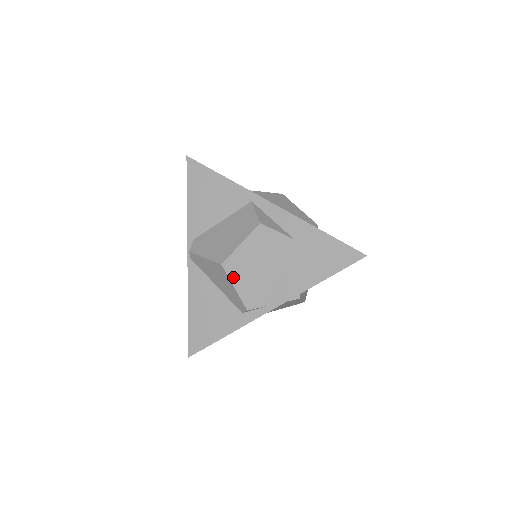
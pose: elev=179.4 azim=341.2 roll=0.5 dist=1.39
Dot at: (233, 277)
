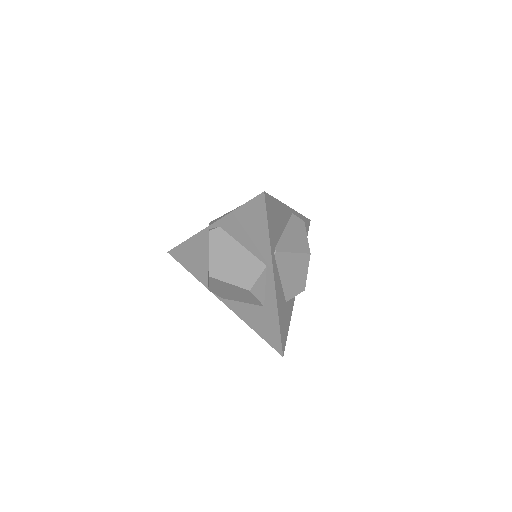
Dot at: (212, 282)
